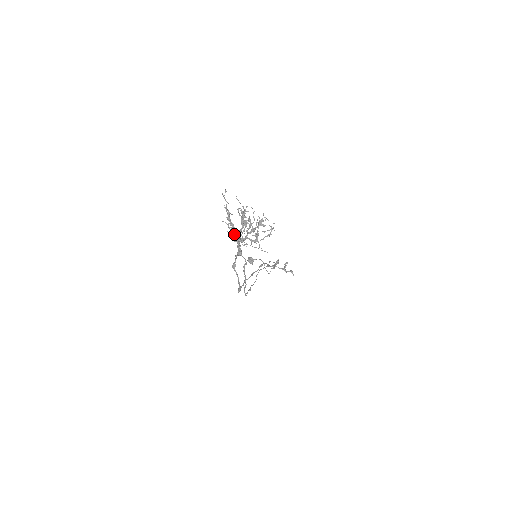
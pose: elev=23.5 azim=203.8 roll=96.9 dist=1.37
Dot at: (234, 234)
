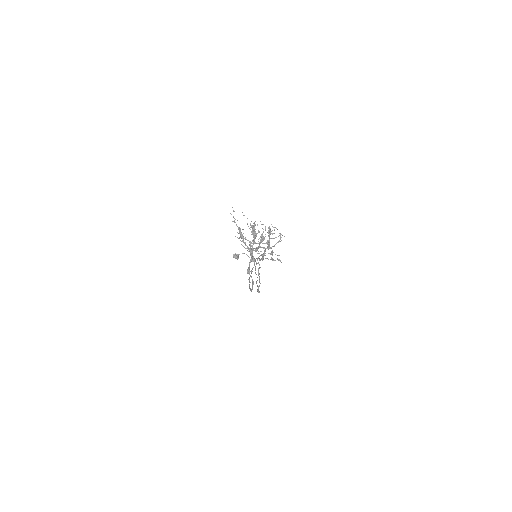
Dot at: (246, 245)
